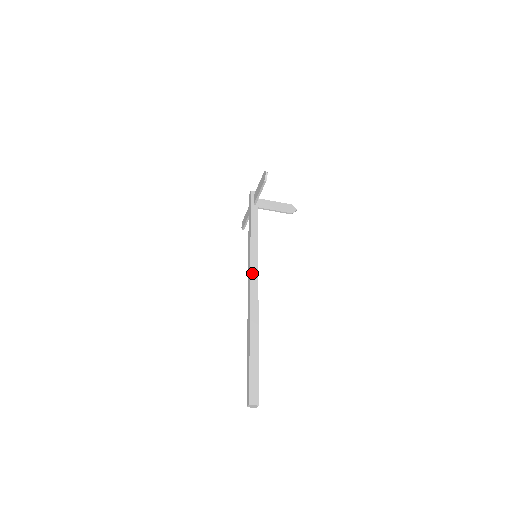
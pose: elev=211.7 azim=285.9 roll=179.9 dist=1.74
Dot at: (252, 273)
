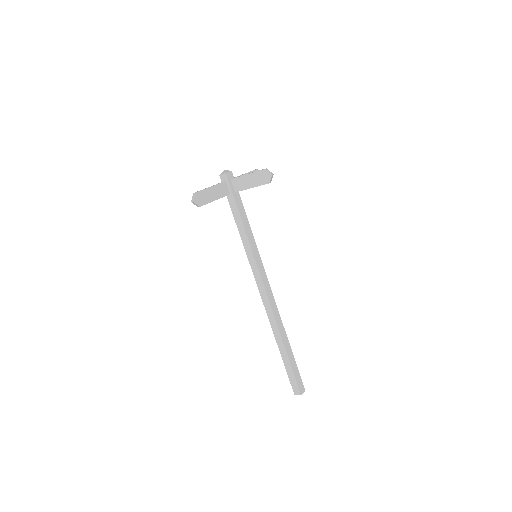
Dot at: (257, 281)
